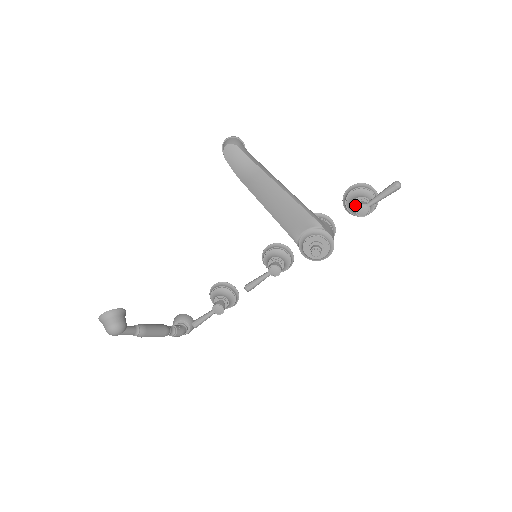
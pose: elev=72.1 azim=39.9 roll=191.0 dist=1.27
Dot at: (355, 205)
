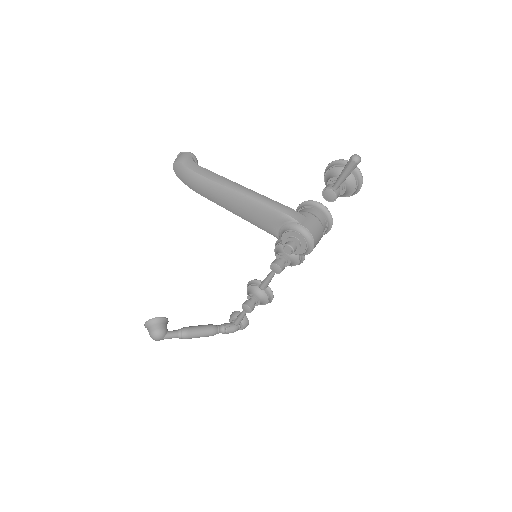
Dot at: occluded
